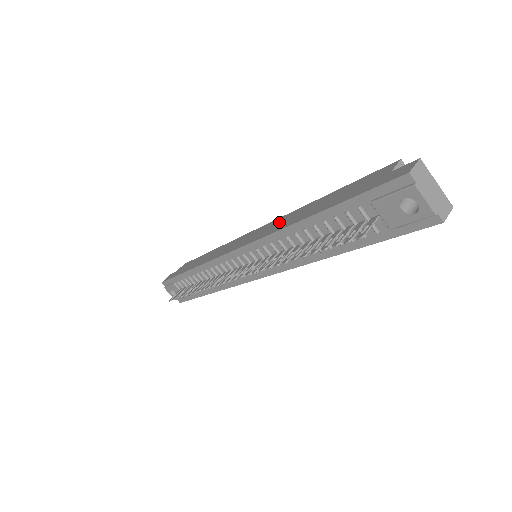
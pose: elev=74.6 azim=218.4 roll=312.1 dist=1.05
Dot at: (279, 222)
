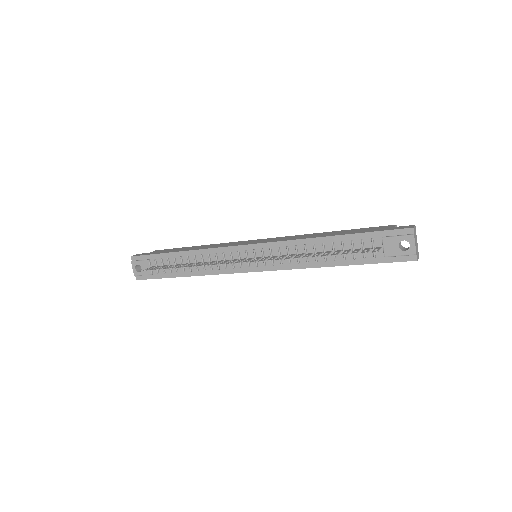
Dot at: (293, 237)
